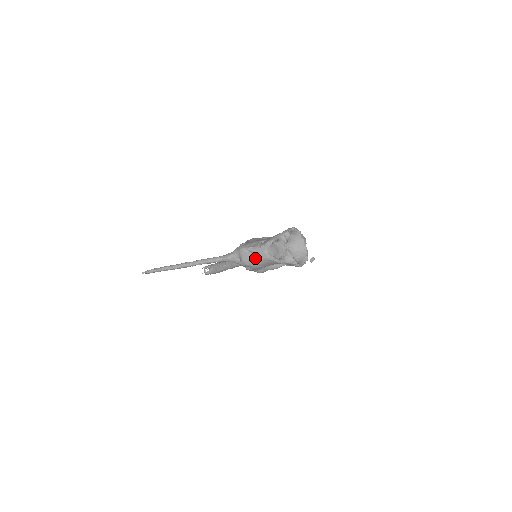
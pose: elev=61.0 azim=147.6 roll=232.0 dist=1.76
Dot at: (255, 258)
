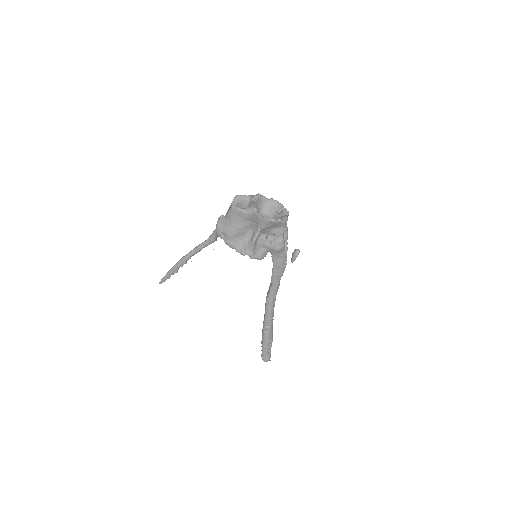
Dot at: (224, 218)
